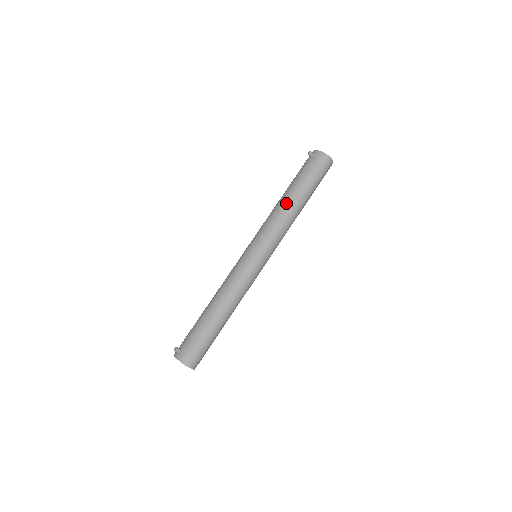
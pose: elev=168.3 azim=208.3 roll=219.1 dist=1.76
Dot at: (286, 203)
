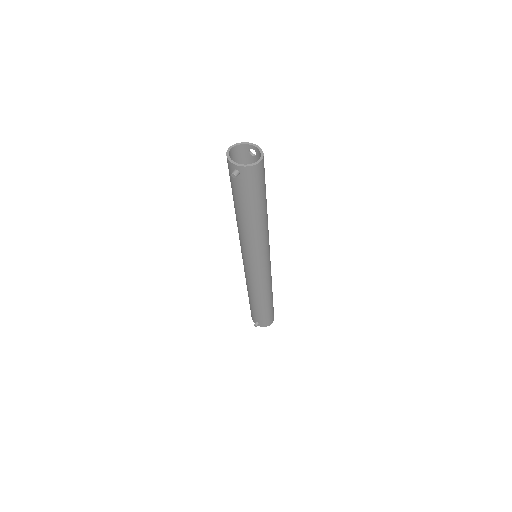
Dot at: (253, 227)
